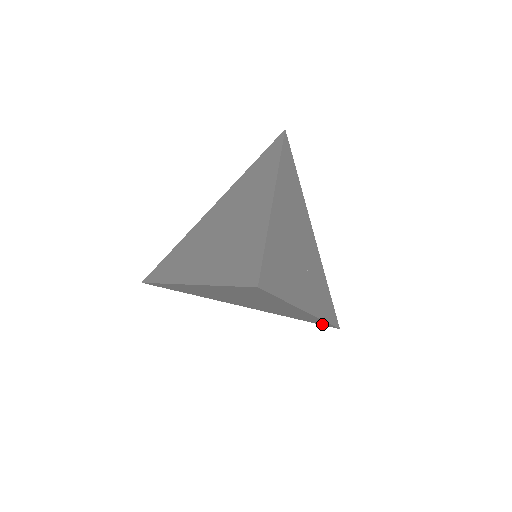
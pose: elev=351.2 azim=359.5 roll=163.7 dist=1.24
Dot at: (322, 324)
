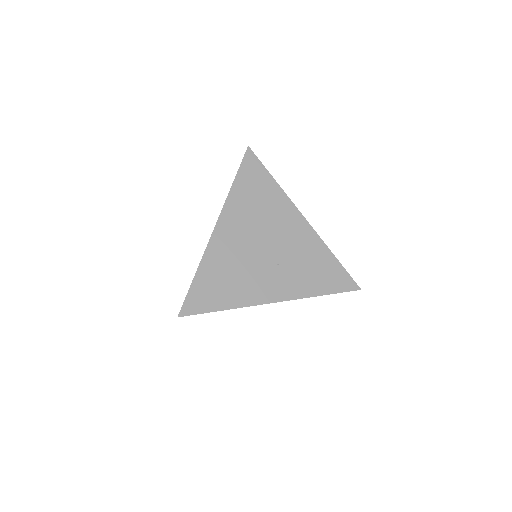
Dot at: occluded
